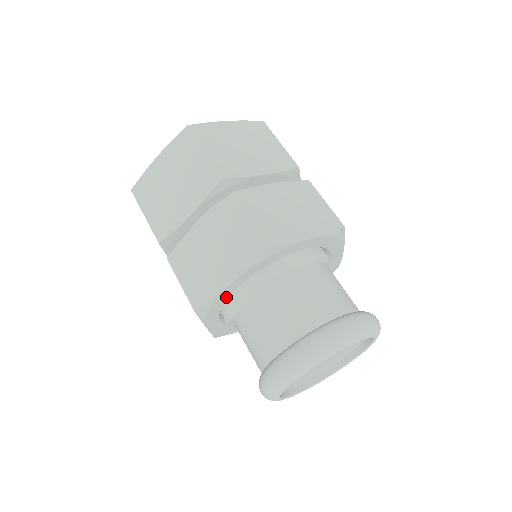
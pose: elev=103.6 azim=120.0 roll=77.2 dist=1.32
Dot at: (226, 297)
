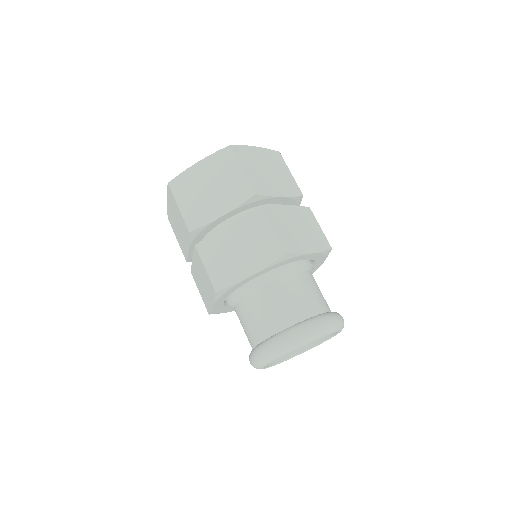
Dot at: (241, 285)
